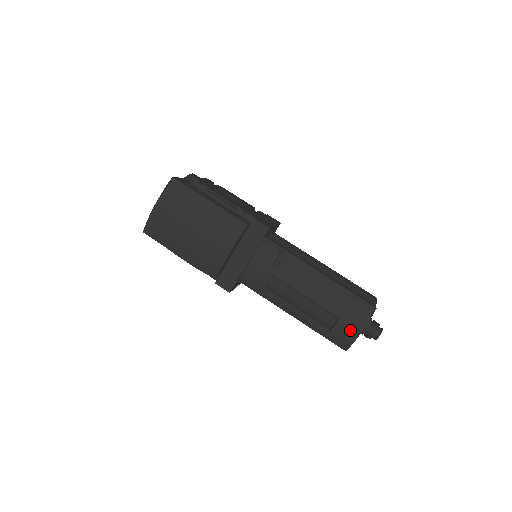
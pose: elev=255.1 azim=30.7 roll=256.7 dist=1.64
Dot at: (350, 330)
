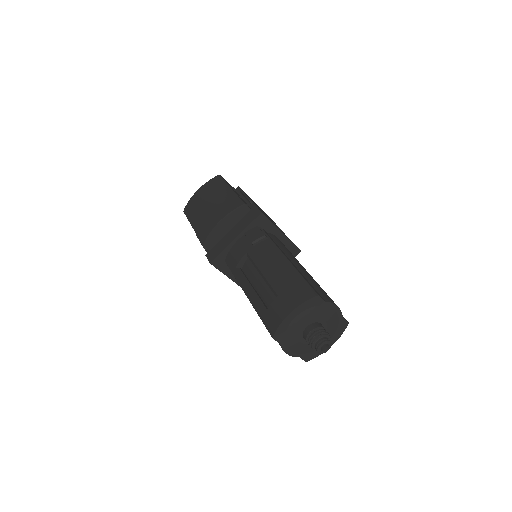
Dot at: (282, 309)
